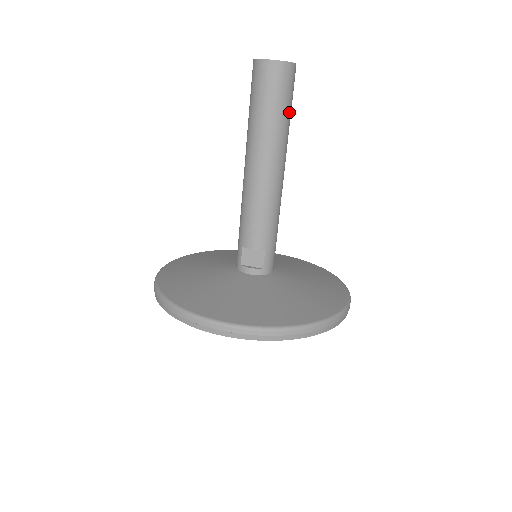
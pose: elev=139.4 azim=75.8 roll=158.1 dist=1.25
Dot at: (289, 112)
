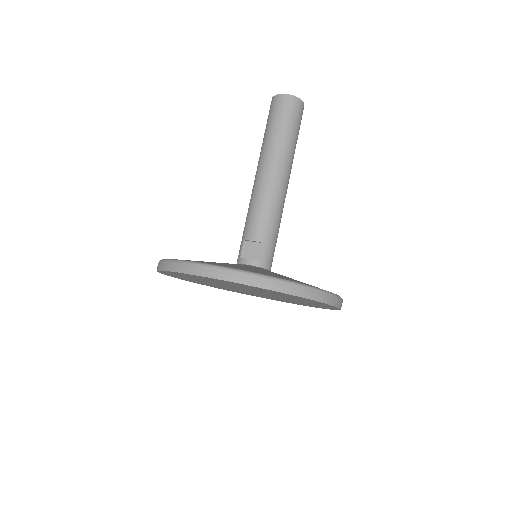
Dot at: (295, 134)
